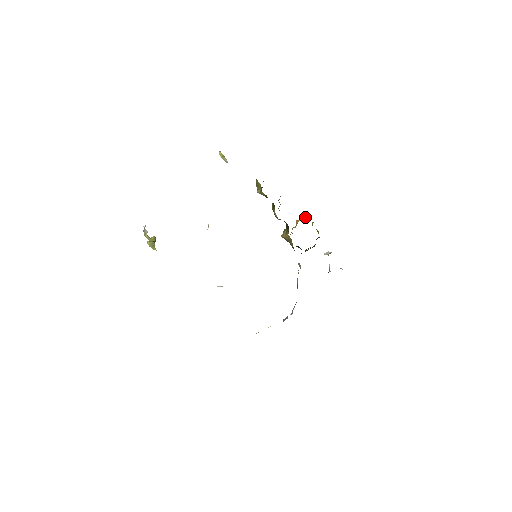
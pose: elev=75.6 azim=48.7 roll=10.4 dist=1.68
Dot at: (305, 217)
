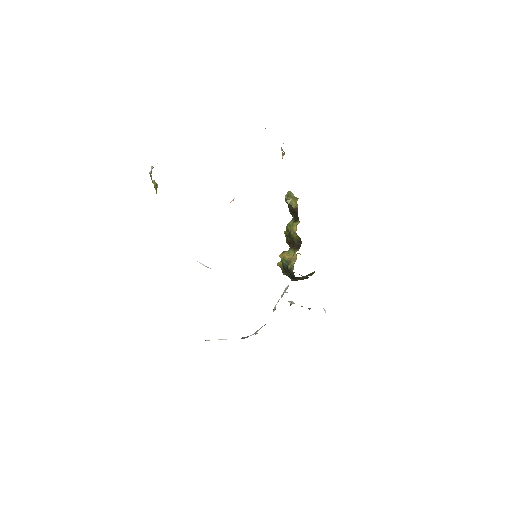
Dot at: (300, 254)
